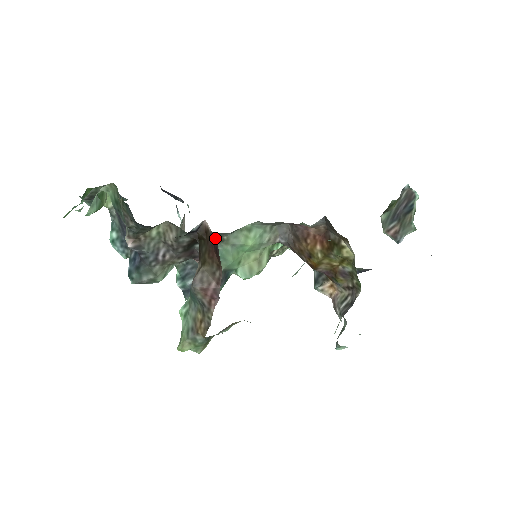
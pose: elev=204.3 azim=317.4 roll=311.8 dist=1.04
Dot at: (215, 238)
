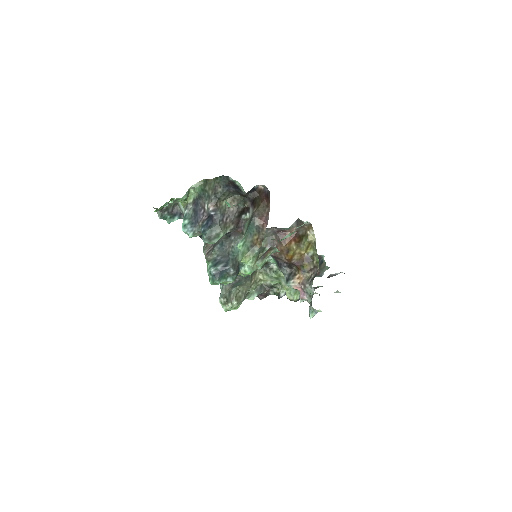
Dot at: (267, 189)
